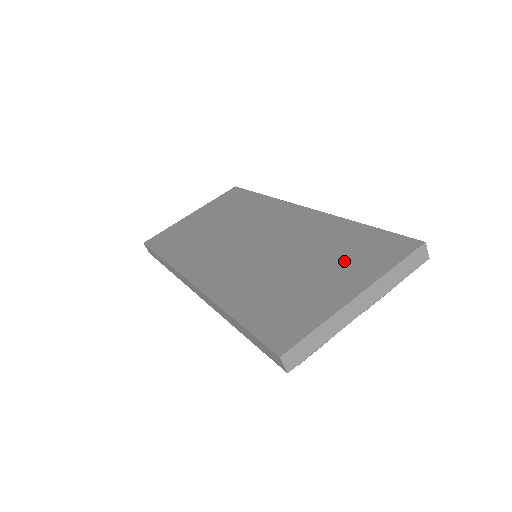
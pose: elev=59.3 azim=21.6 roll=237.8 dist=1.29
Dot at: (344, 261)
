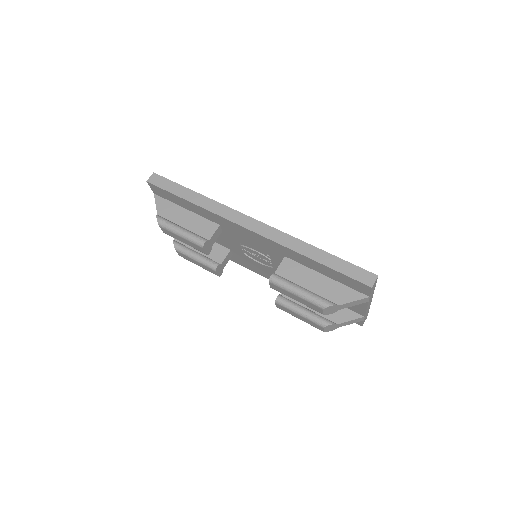
Dot at: occluded
